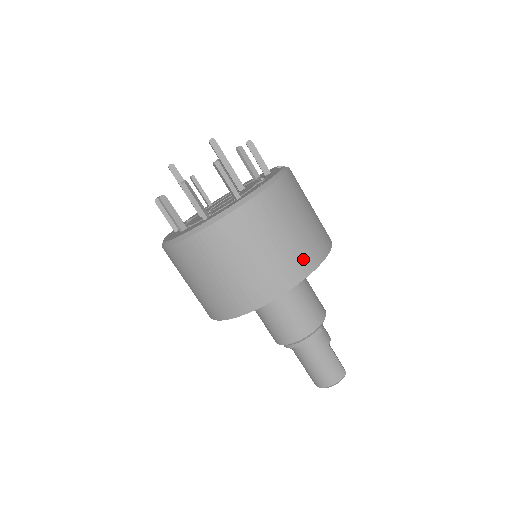
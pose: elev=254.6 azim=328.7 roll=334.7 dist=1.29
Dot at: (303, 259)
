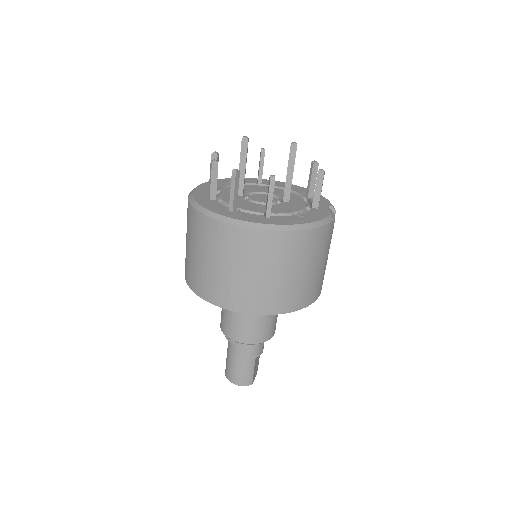
Dot at: (277, 301)
